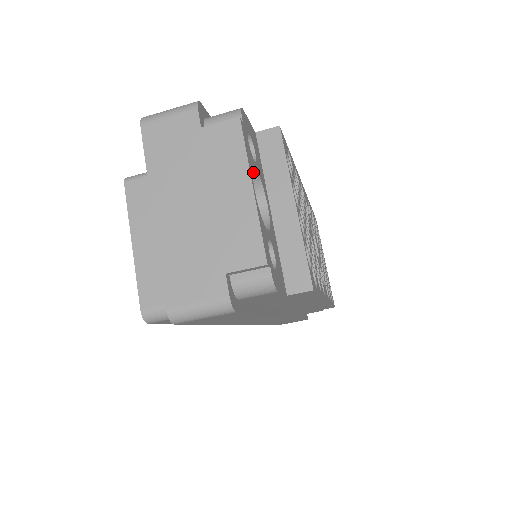
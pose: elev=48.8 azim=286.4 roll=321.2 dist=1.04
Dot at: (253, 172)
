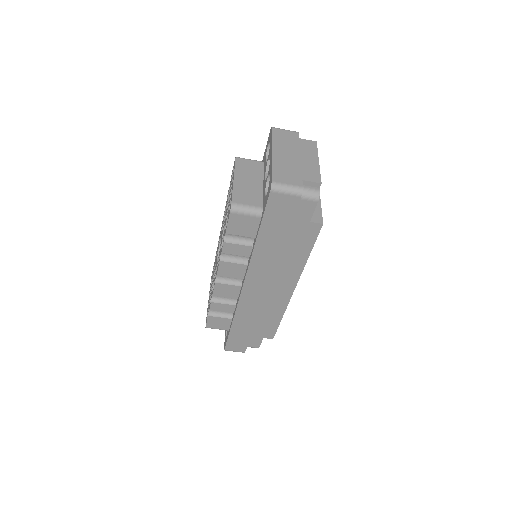
Dot at: occluded
